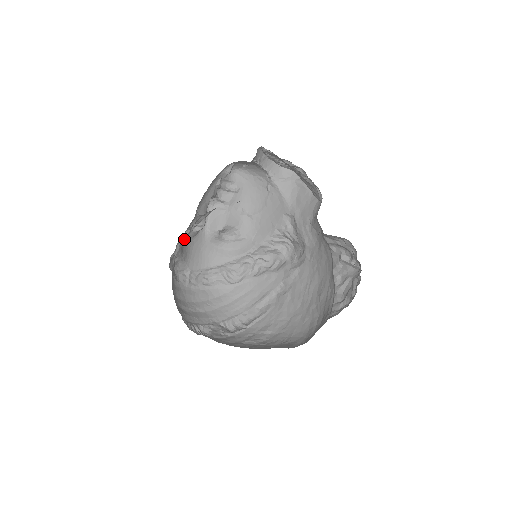
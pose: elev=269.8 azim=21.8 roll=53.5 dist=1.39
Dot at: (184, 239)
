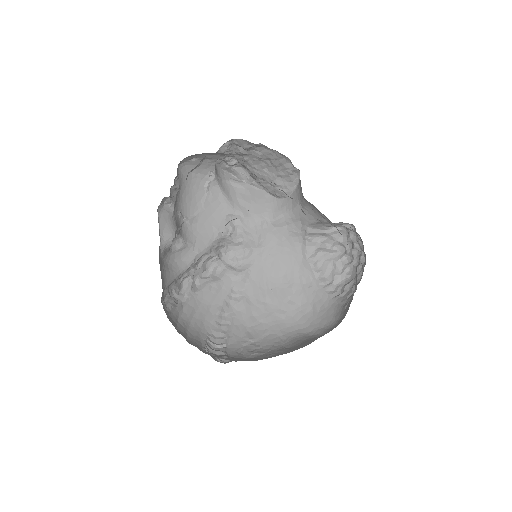
Dot at: occluded
